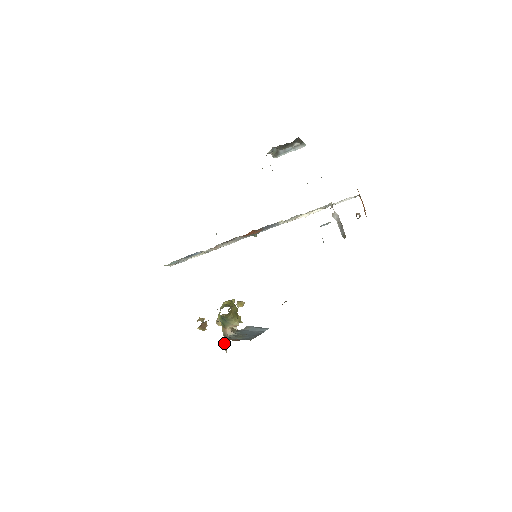
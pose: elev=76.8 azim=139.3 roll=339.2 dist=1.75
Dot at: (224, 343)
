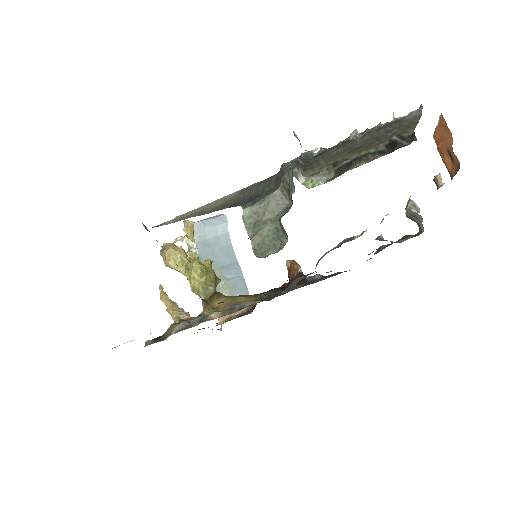
Dot at: occluded
